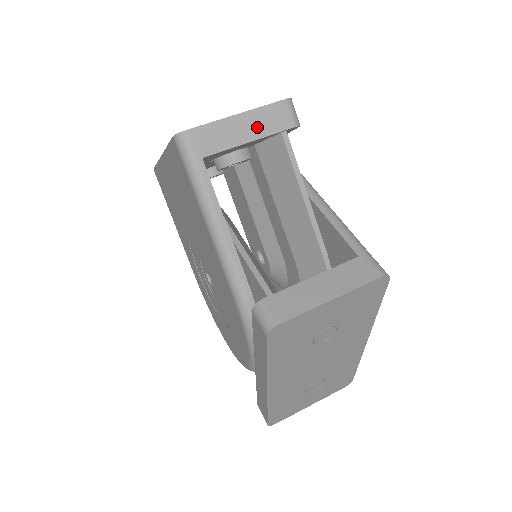
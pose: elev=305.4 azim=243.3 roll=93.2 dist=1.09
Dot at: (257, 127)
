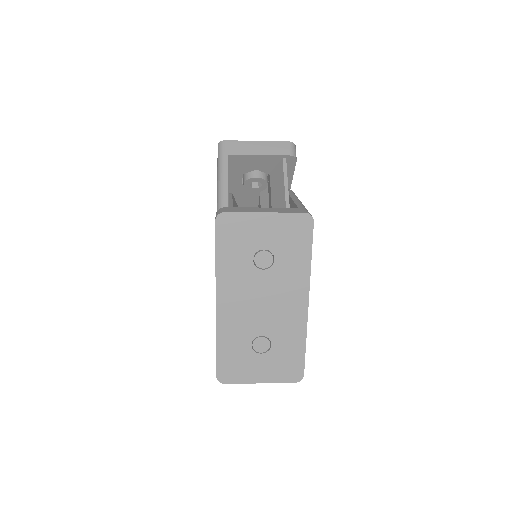
Dot at: (267, 149)
